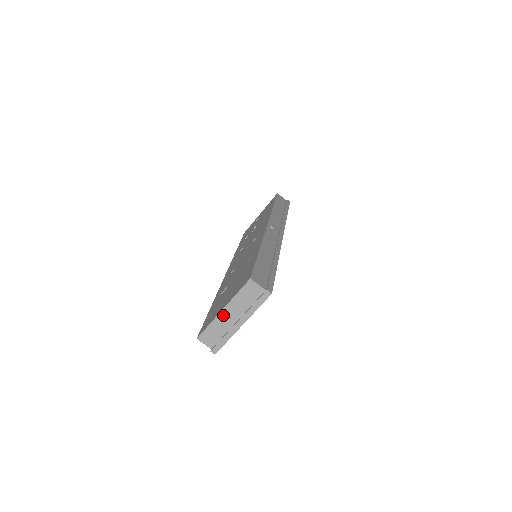
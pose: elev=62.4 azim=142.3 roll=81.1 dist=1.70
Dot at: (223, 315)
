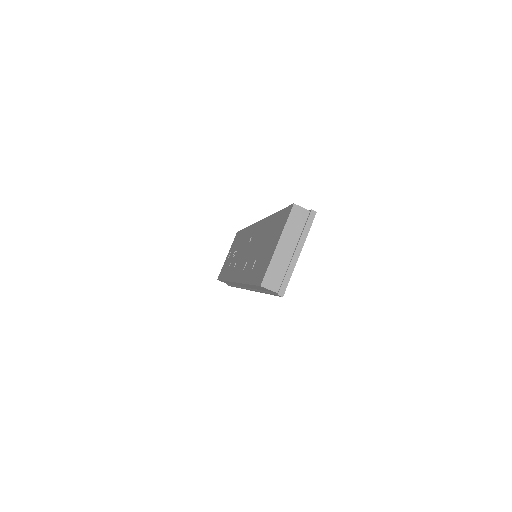
Dot at: (279, 250)
